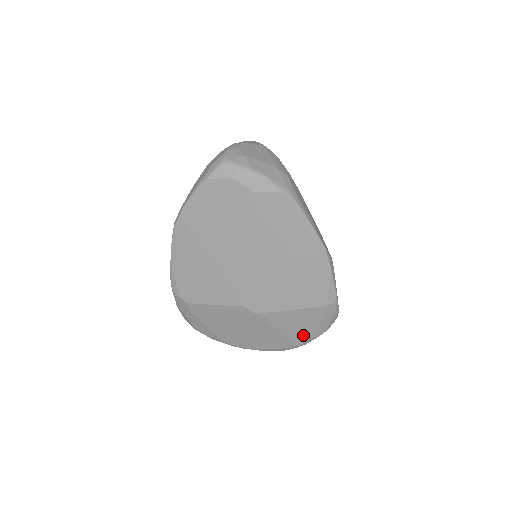
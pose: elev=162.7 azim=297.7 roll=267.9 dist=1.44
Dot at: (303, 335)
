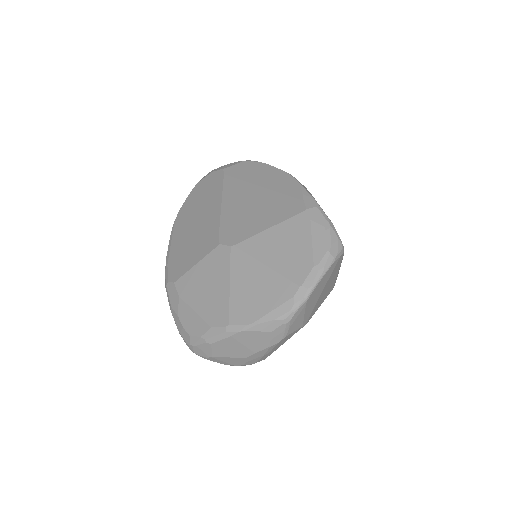
Dot at: (299, 265)
